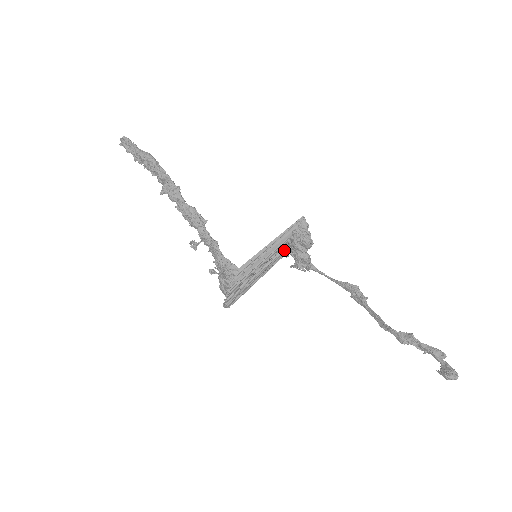
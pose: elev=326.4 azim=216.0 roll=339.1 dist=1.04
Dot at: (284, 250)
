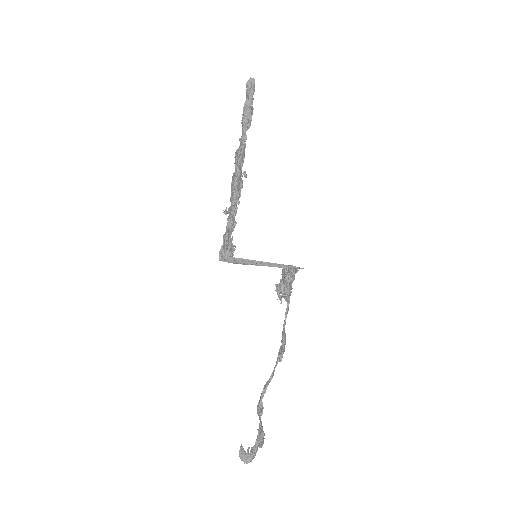
Dot at: occluded
